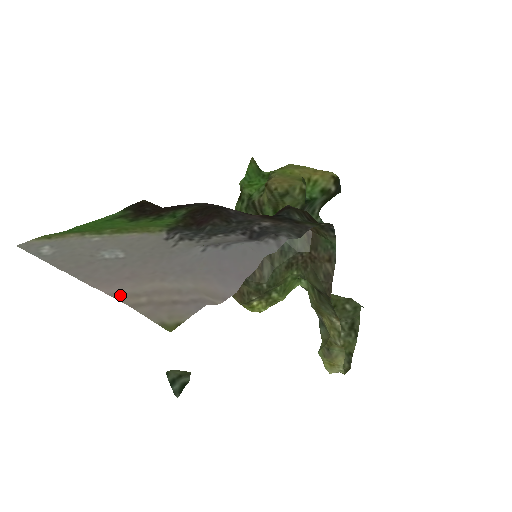
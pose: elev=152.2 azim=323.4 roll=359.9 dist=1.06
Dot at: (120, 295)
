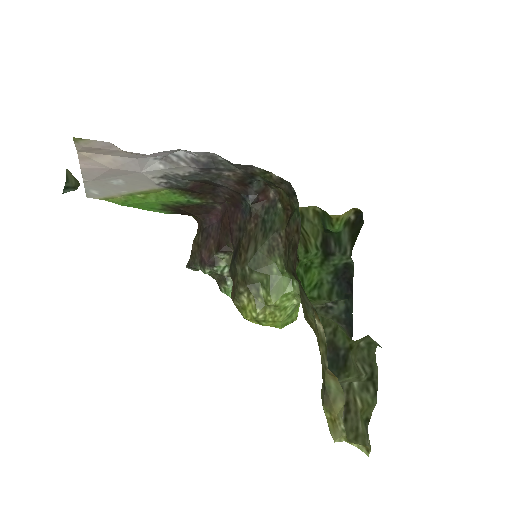
Dot at: (83, 159)
